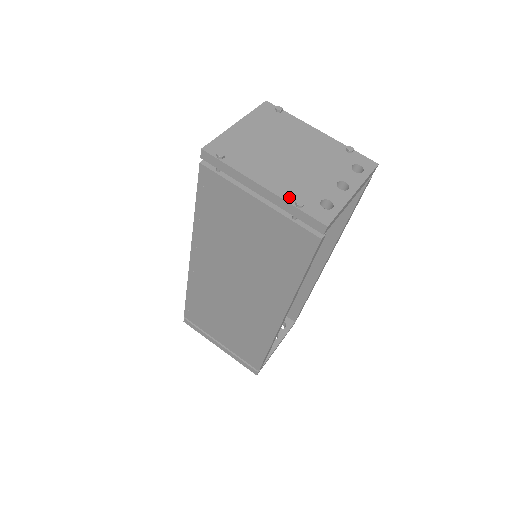
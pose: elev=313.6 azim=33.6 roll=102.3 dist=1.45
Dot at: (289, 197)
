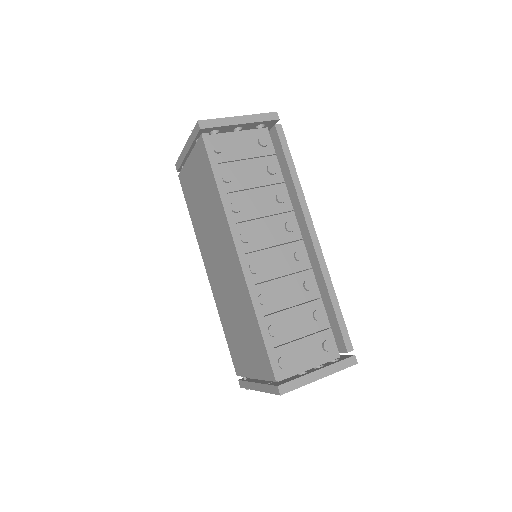
Dot at: occluded
